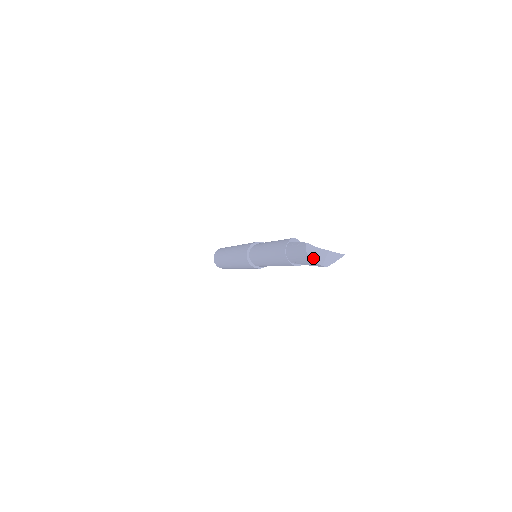
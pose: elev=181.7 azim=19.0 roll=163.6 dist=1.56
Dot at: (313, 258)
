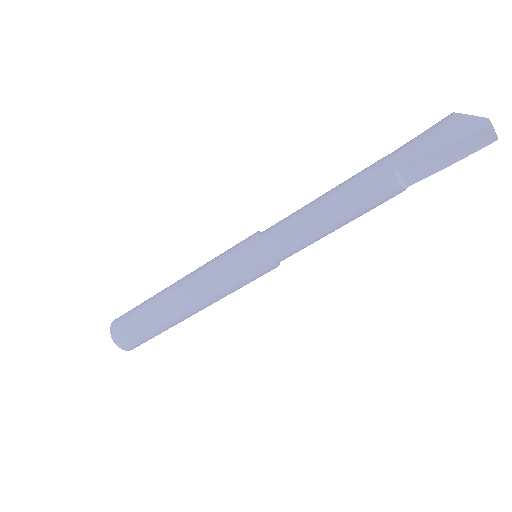
Dot at: (471, 115)
